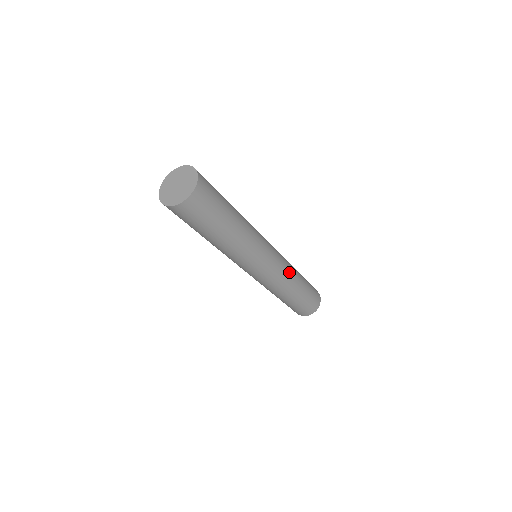
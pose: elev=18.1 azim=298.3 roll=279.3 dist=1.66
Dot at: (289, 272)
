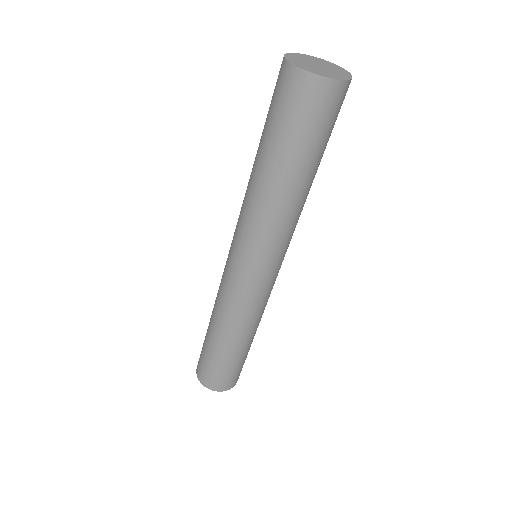
Dot at: occluded
